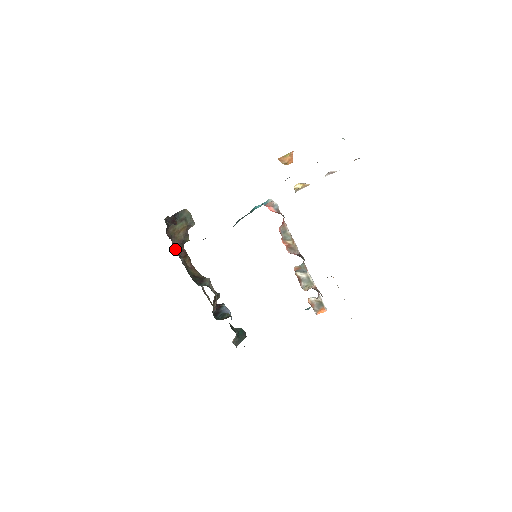
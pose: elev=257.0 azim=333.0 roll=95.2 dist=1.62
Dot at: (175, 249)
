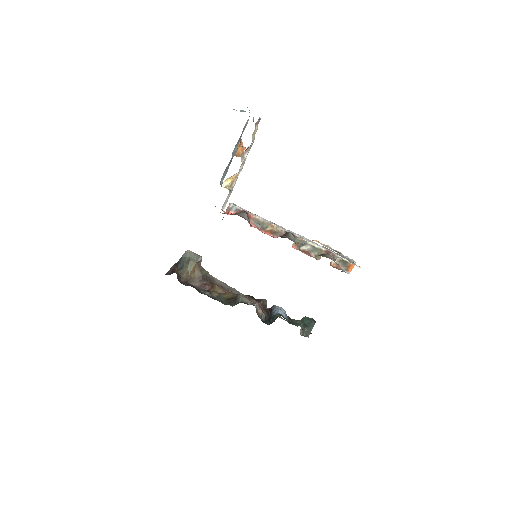
Dot at: (197, 288)
